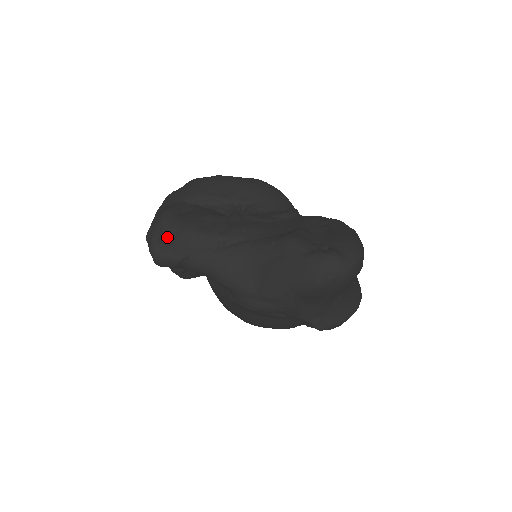
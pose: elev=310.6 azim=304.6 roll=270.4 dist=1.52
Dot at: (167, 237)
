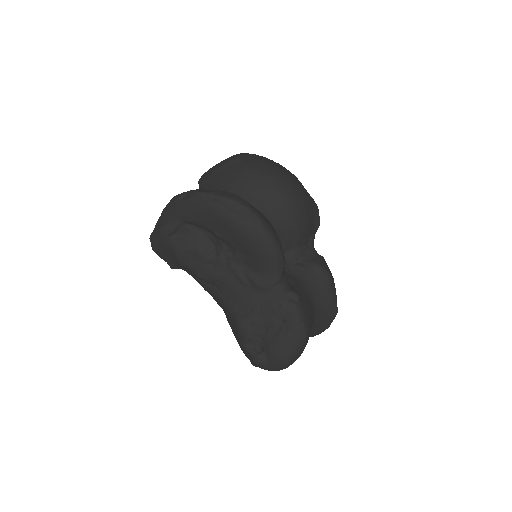
Dot at: (163, 251)
